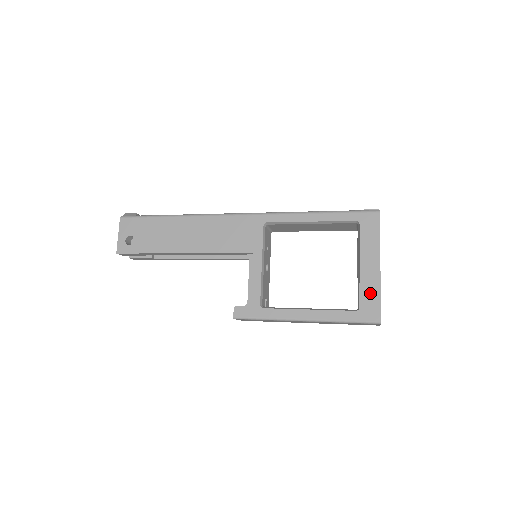
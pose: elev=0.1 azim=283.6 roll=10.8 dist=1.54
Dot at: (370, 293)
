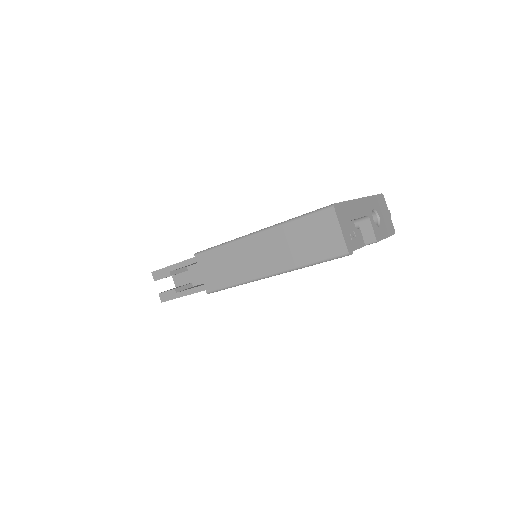
Dot at: occluded
